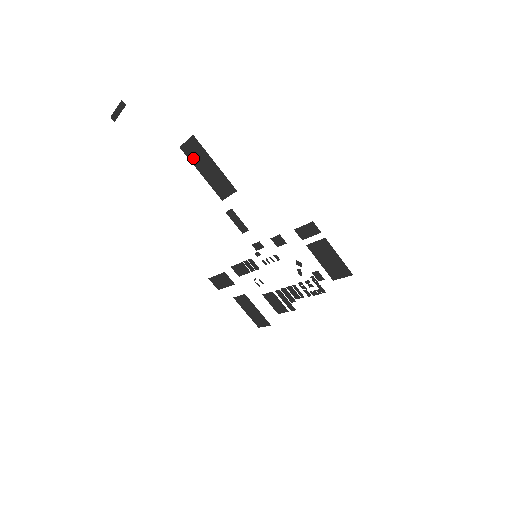
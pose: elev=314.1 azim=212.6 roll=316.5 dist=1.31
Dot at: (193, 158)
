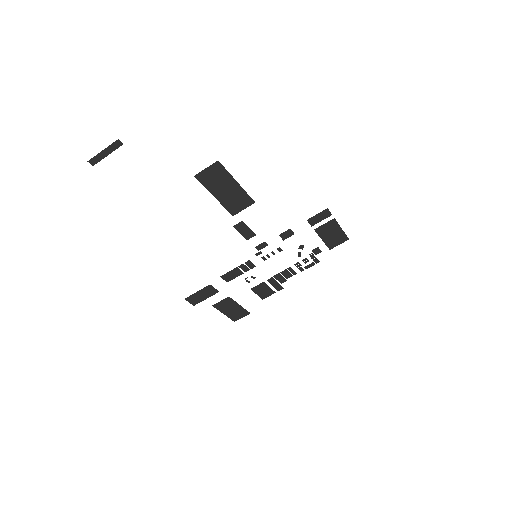
Dot at: (209, 183)
